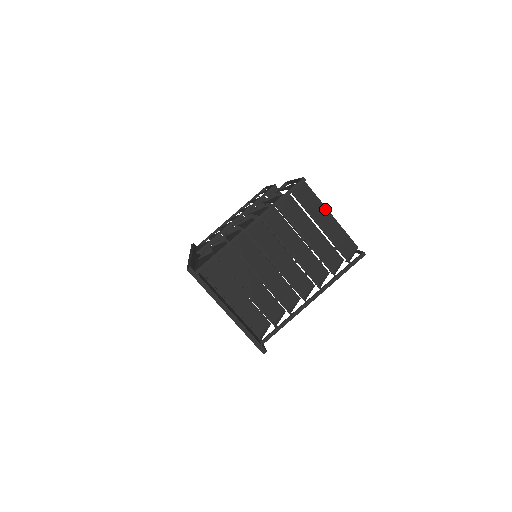
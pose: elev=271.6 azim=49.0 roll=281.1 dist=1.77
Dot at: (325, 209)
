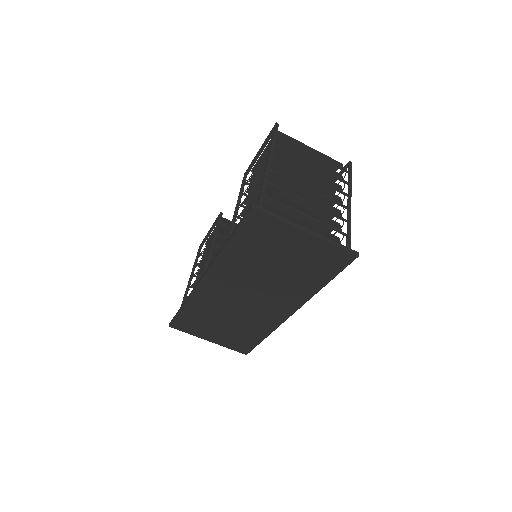
Dot at: (303, 144)
